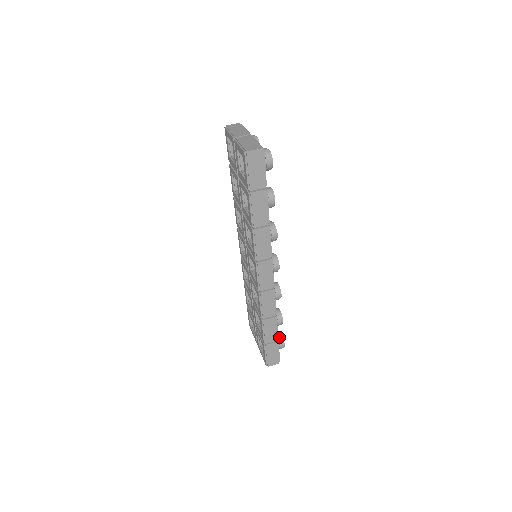
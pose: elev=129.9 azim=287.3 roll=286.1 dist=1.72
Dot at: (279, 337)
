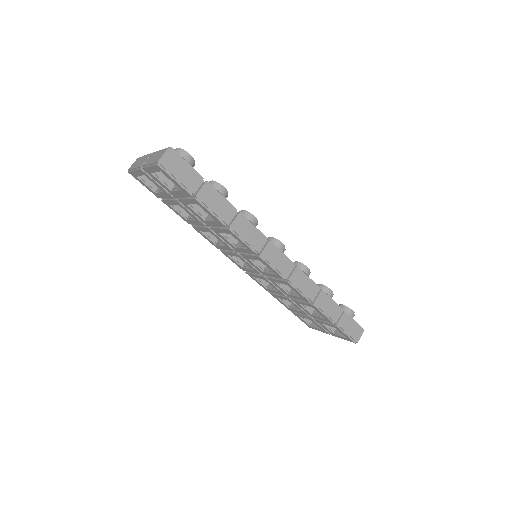
Dot at: (342, 309)
